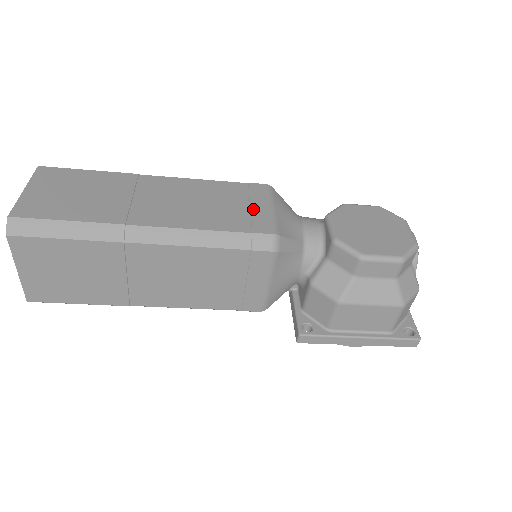
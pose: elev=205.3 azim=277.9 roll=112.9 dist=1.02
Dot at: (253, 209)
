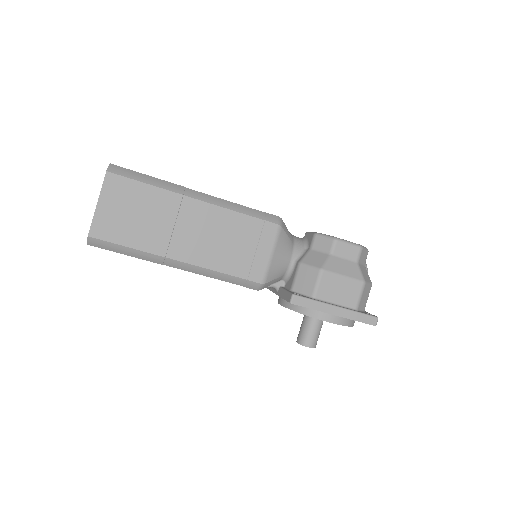
Dot at: occluded
